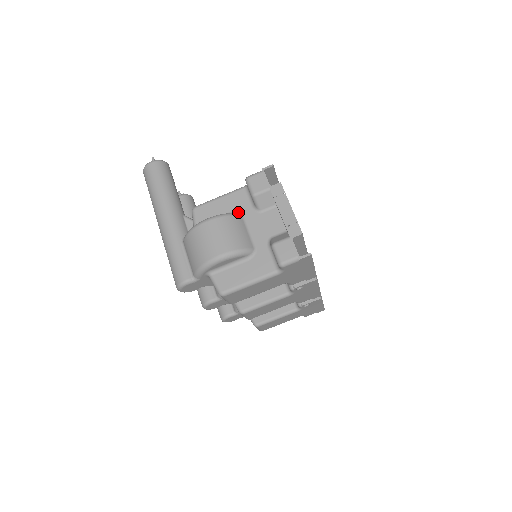
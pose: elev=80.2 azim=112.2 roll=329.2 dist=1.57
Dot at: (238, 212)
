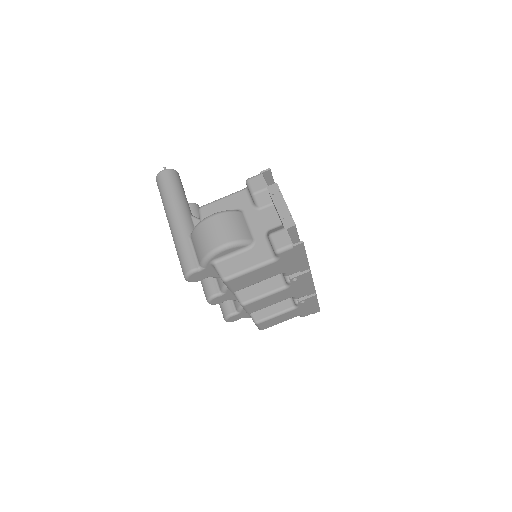
Dot at: (239, 210)
